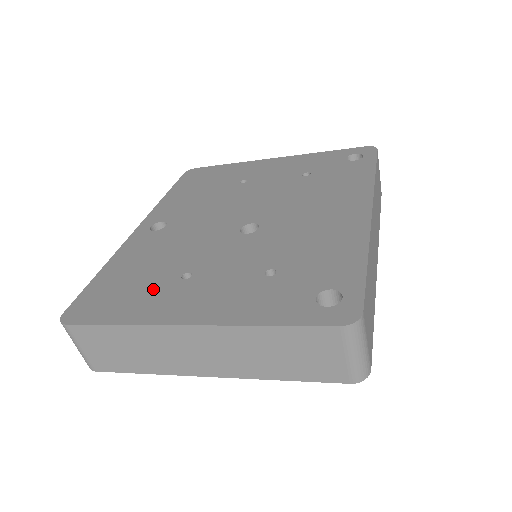
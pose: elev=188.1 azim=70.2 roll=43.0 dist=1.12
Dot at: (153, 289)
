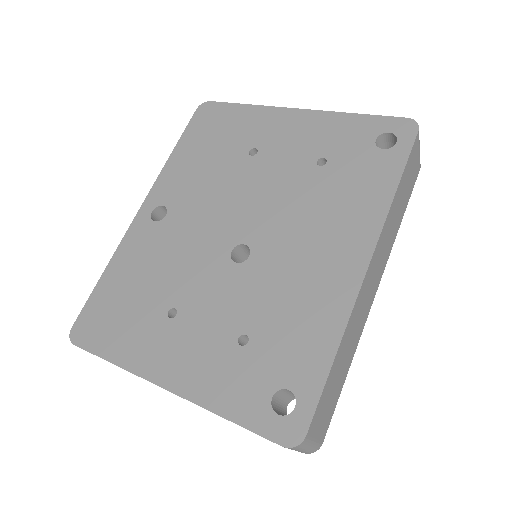
Dot at: (143, 322)
